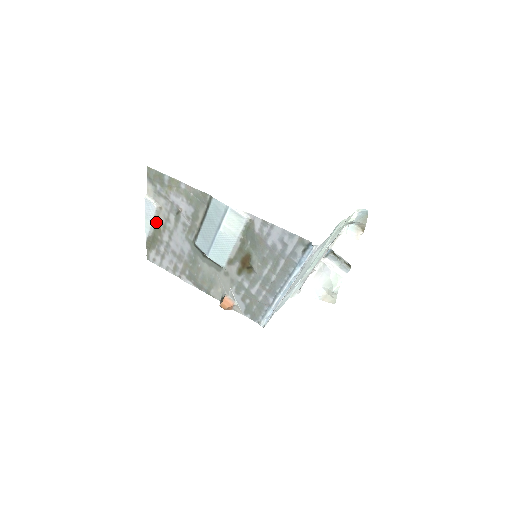
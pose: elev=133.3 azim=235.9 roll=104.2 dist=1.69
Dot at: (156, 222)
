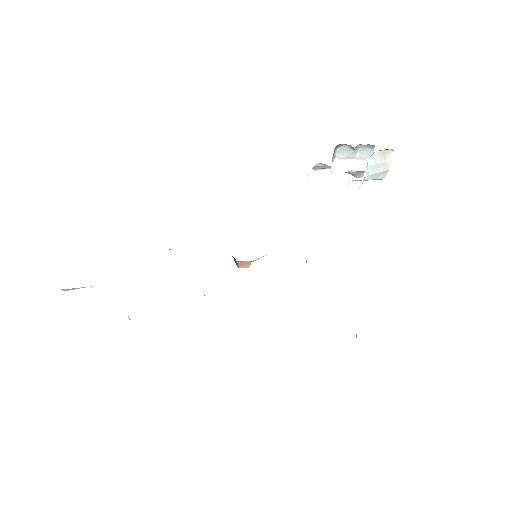
Dot at: occluded
